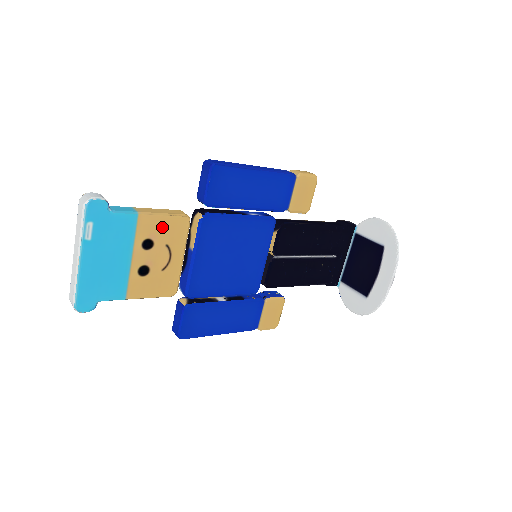
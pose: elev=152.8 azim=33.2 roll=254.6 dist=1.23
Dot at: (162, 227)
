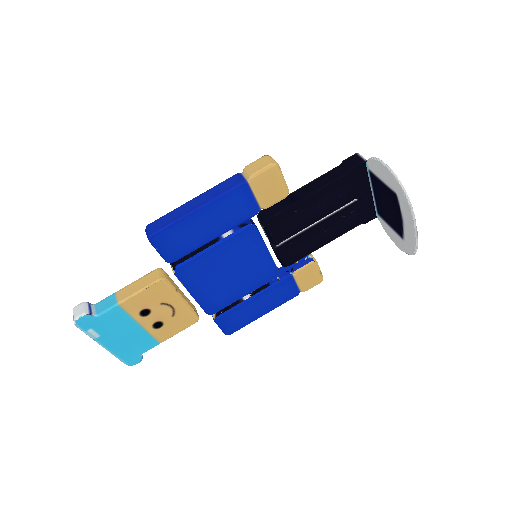
Dot at: (146, 298)
